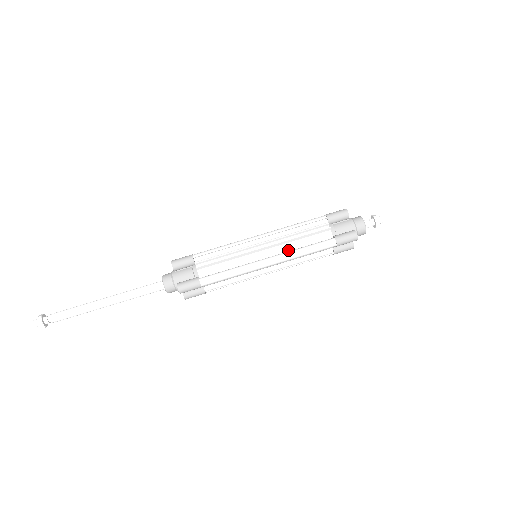
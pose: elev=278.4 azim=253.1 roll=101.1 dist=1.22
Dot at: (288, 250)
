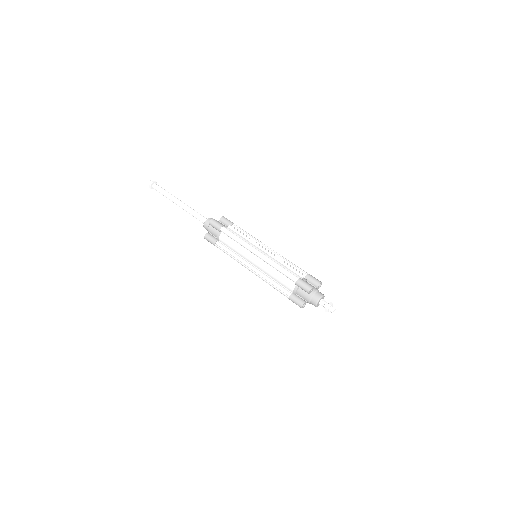
Dot at: occluded
